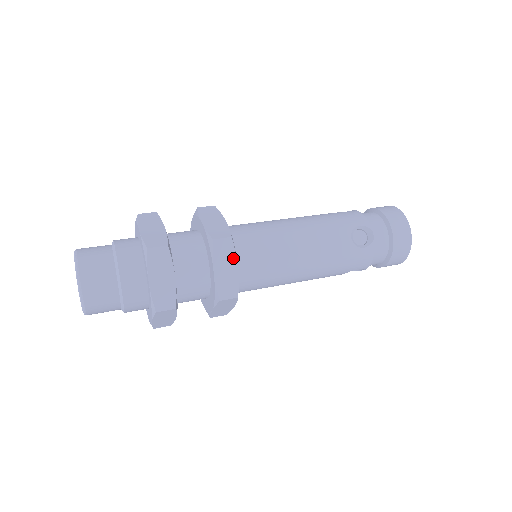
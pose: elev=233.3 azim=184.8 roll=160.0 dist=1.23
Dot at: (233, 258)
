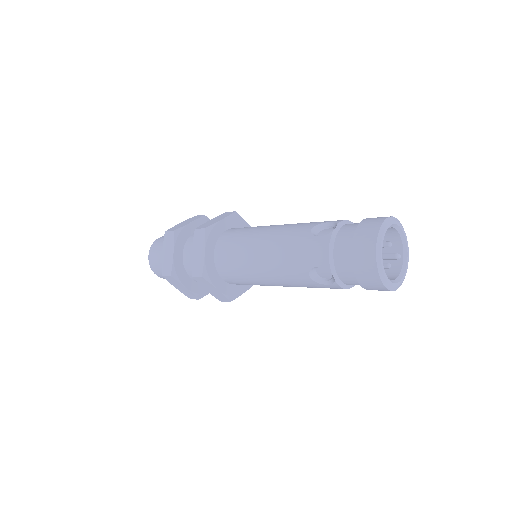
Dot at: (211, 286)
